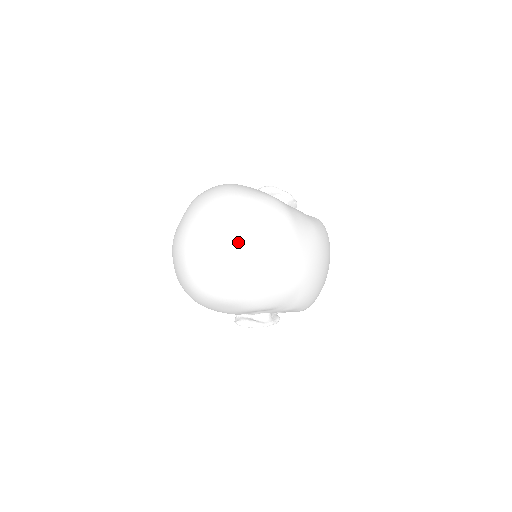
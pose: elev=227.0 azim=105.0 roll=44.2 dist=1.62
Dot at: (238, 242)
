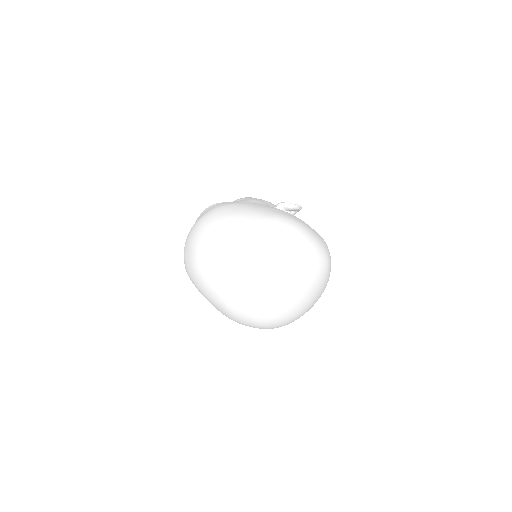
Dot at: occluded
